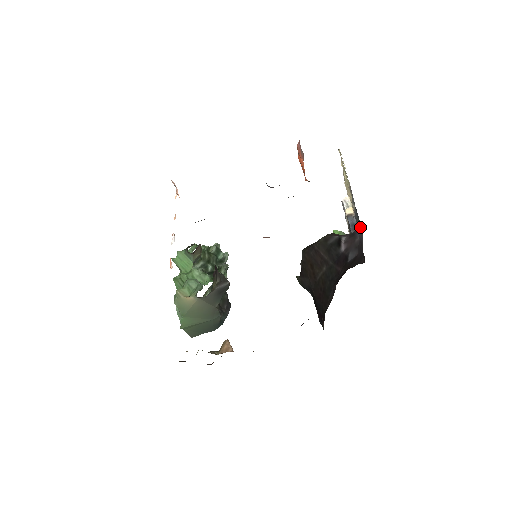
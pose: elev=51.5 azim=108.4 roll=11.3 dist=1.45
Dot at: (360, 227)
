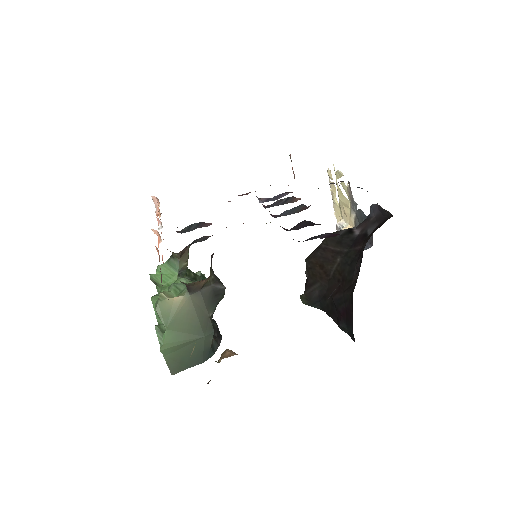
Dot at: (372, 208)
